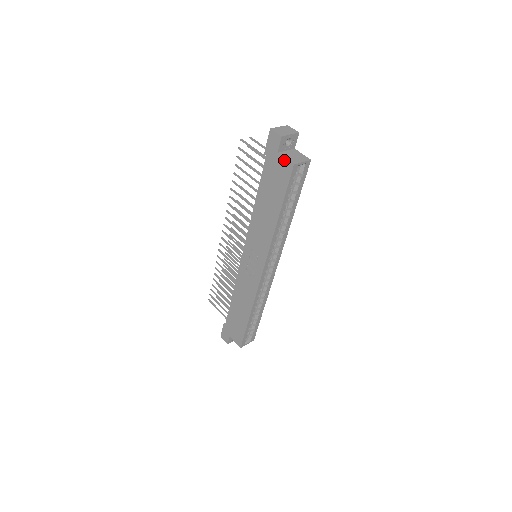
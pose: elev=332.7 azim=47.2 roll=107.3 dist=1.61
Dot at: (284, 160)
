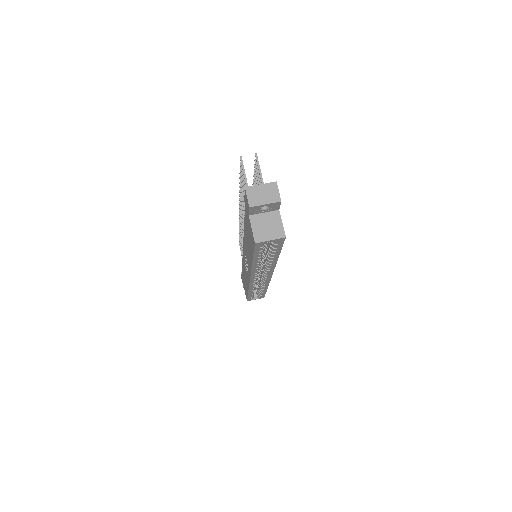
Dot at: (251, 229)
